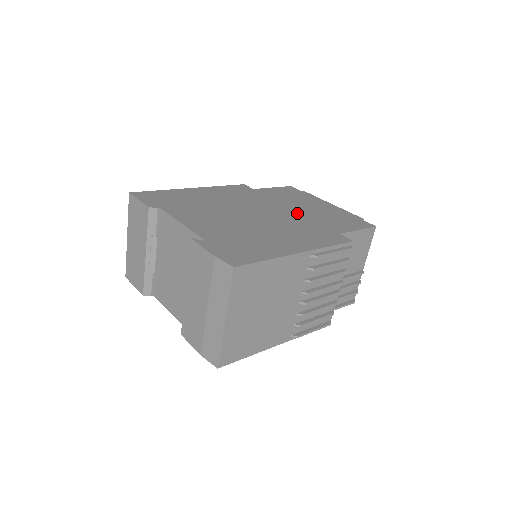
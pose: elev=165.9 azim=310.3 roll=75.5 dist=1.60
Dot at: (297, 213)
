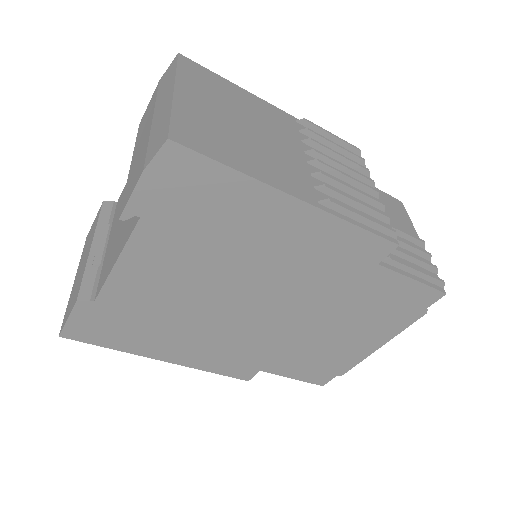
Dot at: occluded
